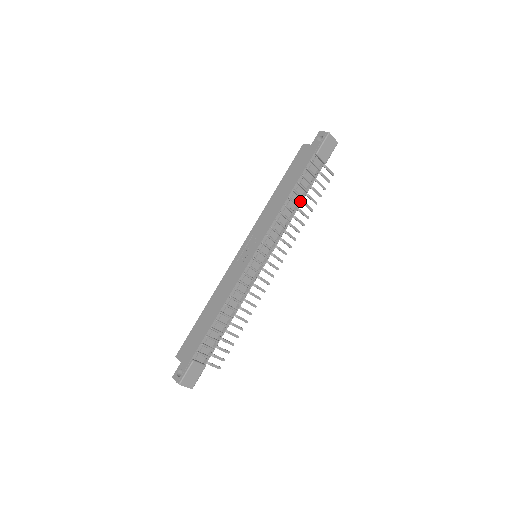
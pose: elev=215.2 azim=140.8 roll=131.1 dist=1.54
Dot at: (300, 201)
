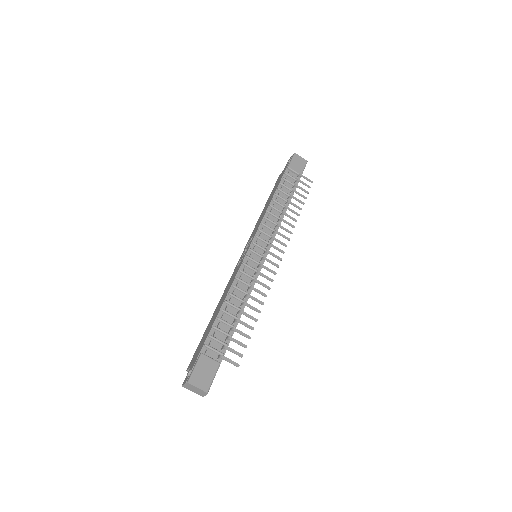
Dot at: (285, 203)
